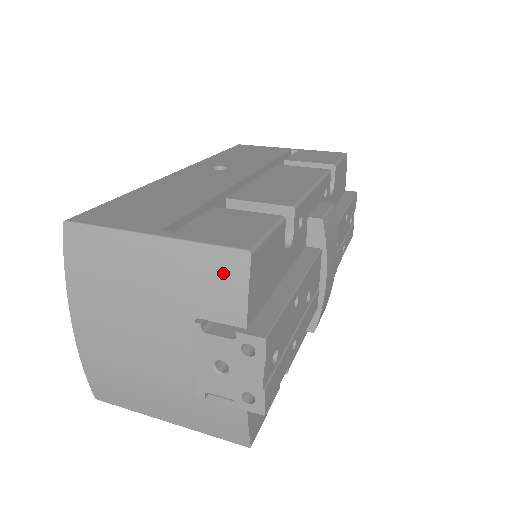
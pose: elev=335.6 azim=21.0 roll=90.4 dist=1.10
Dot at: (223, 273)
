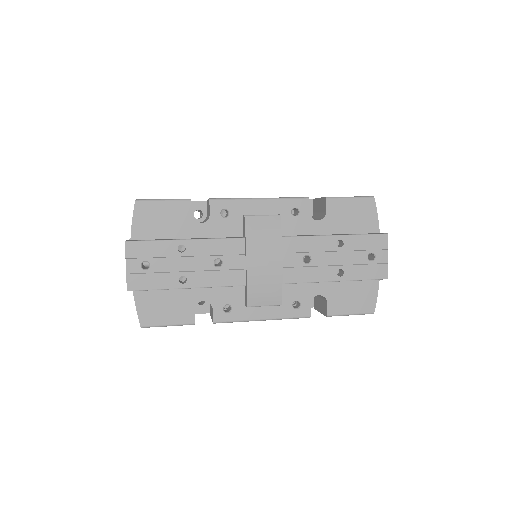
Dot at: occluded
